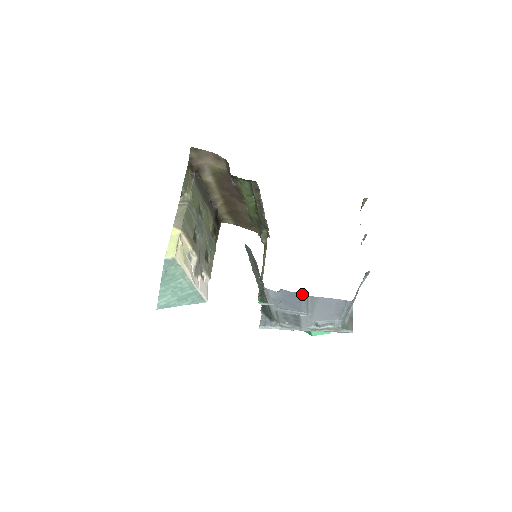
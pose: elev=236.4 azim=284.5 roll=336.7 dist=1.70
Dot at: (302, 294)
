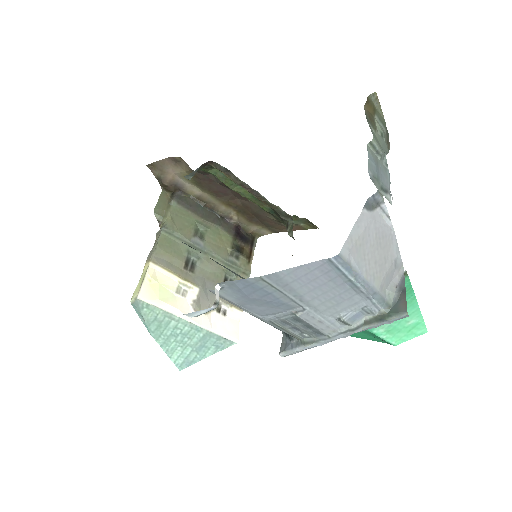
Dot at: (250, 278)
